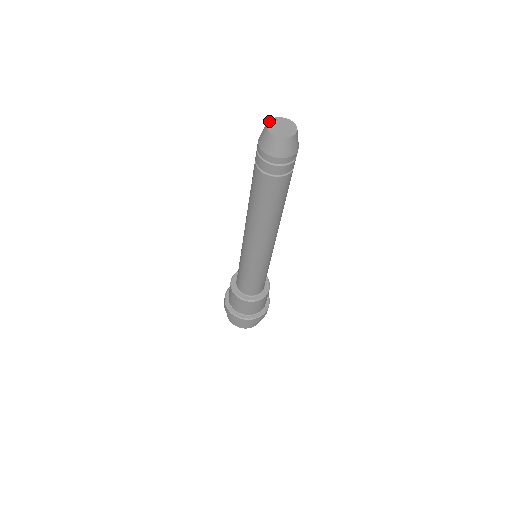
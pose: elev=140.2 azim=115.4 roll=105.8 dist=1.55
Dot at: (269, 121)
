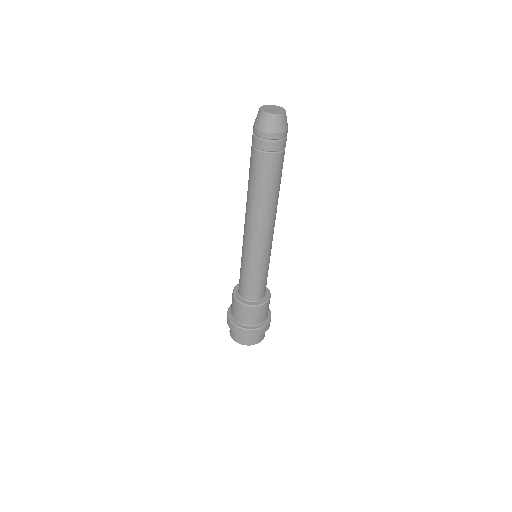
Dot at: (263, 106)
